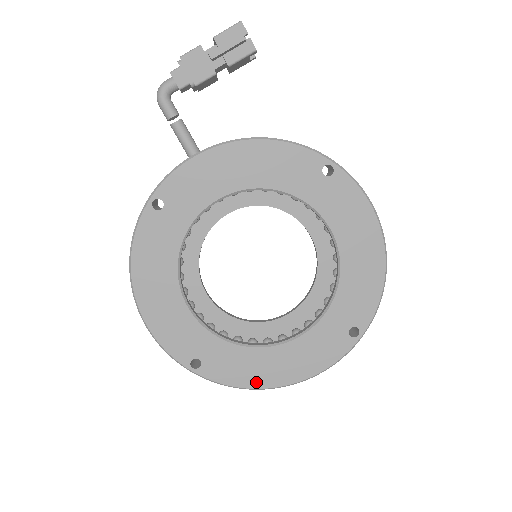
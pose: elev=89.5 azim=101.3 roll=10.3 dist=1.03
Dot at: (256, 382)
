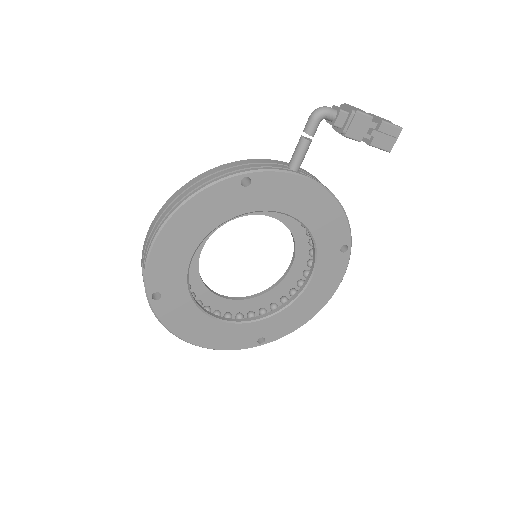
Dot at: (181, 332)
